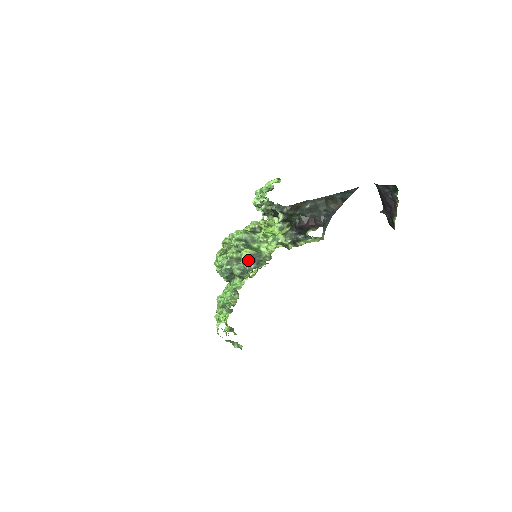
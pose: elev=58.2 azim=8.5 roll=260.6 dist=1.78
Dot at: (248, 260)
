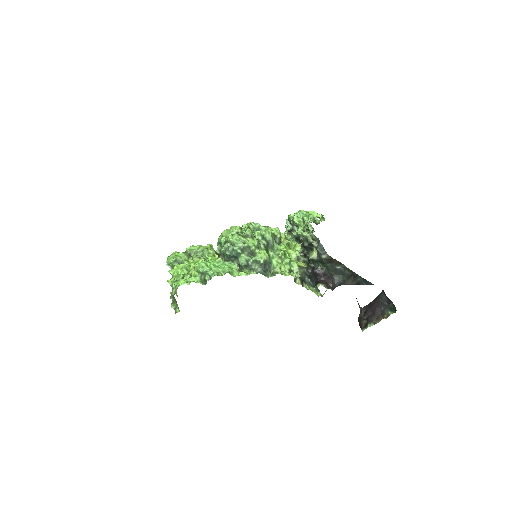
Dot at: (262, 262)
